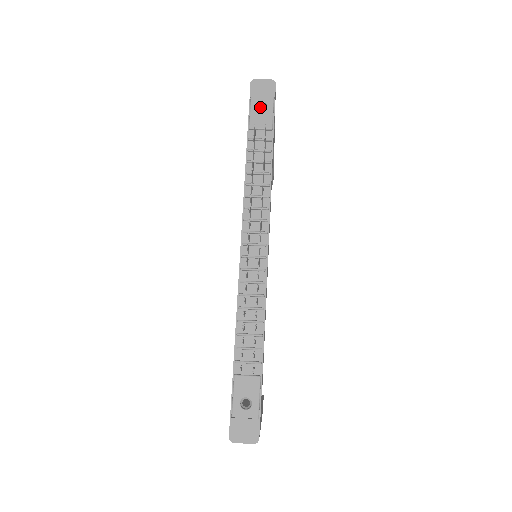
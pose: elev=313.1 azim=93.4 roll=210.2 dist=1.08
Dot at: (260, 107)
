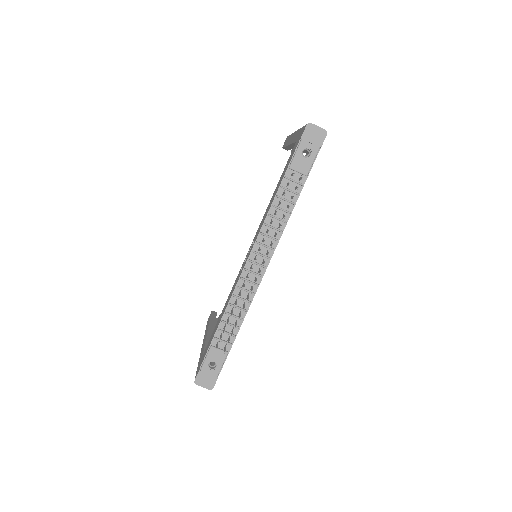
Dot at: (306, 149)
